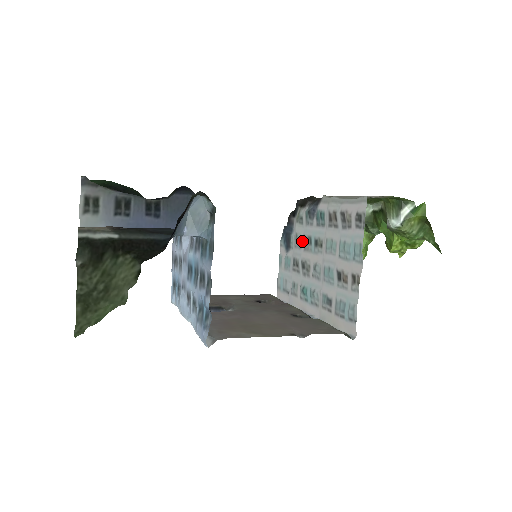
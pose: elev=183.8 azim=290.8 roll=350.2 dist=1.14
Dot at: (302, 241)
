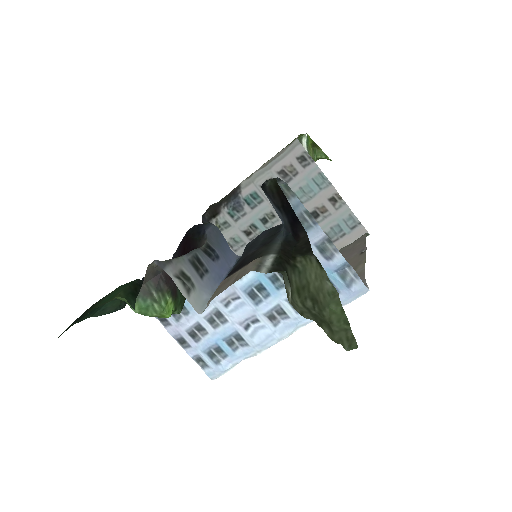
Dot at: (243, 237)
